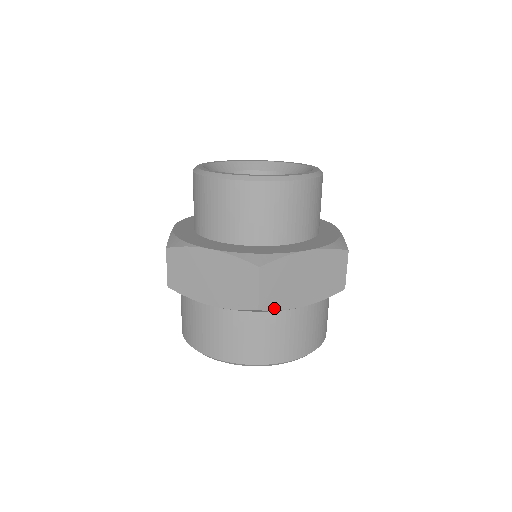
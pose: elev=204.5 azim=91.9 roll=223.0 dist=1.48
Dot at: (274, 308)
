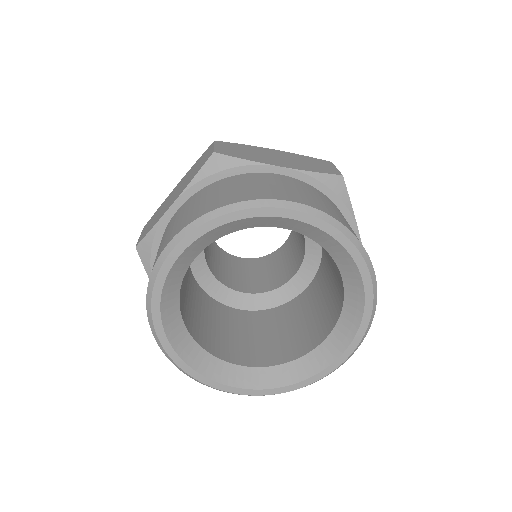
Dot at: (236, 157)
